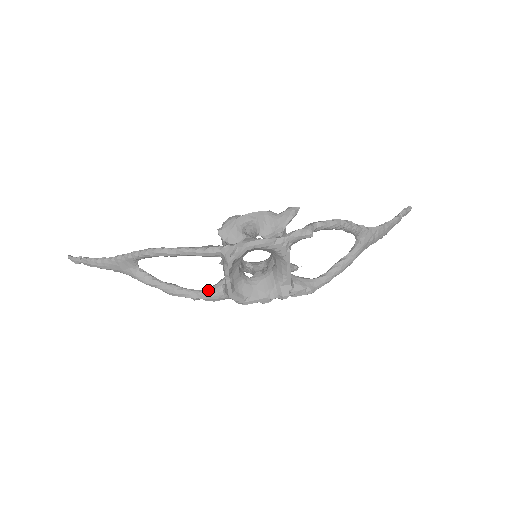
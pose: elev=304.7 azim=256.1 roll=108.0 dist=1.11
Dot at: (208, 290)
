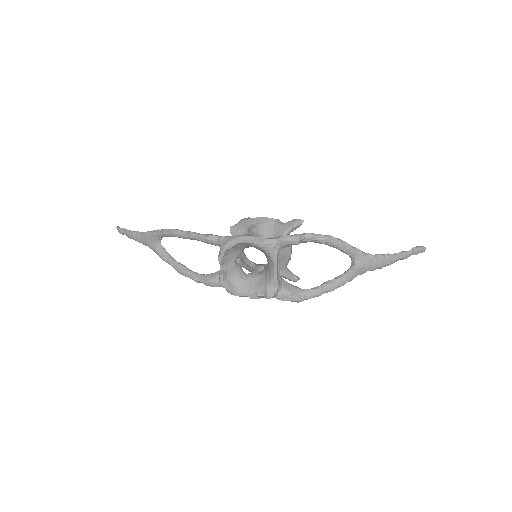
Dot at: (207, 275)
